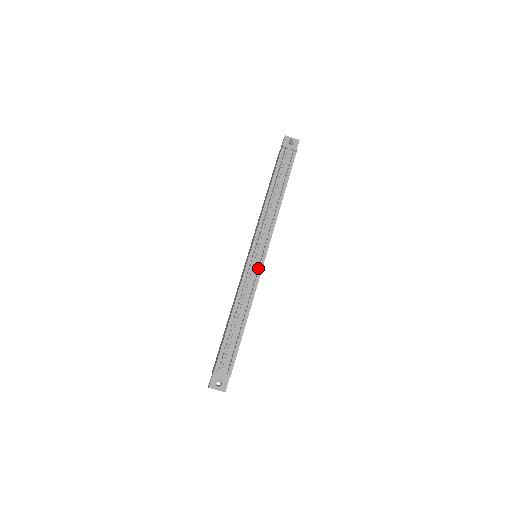
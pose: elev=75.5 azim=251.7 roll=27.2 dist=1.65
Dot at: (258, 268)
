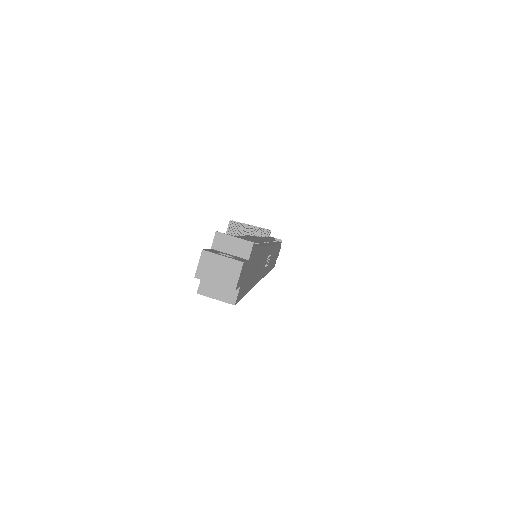
Dot at: occluded
